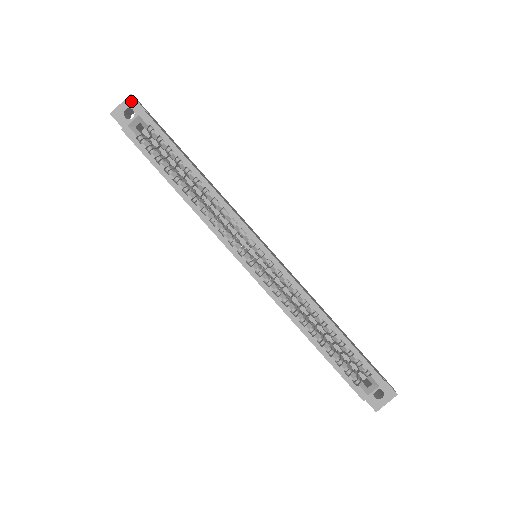
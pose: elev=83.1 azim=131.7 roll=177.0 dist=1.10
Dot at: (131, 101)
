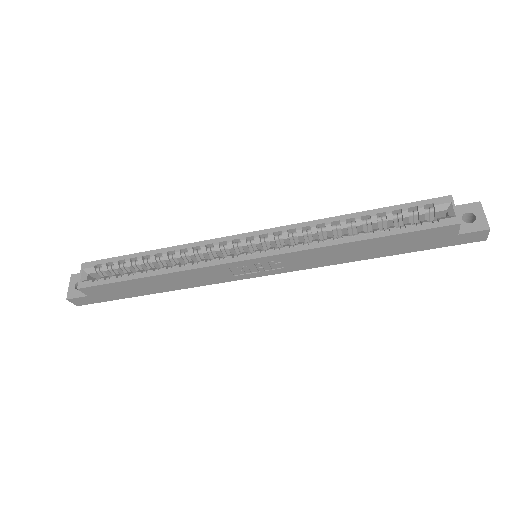
Dot at: (75, 278)
